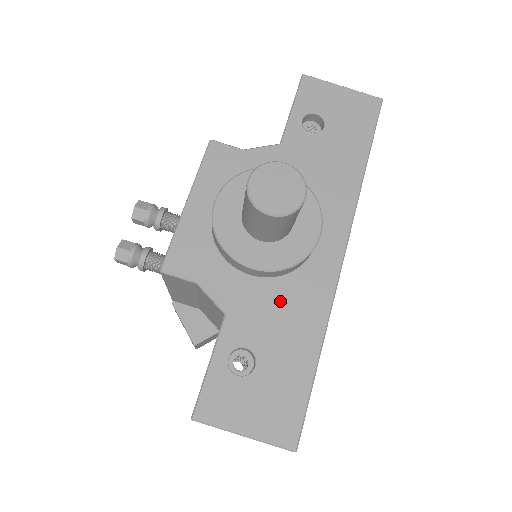
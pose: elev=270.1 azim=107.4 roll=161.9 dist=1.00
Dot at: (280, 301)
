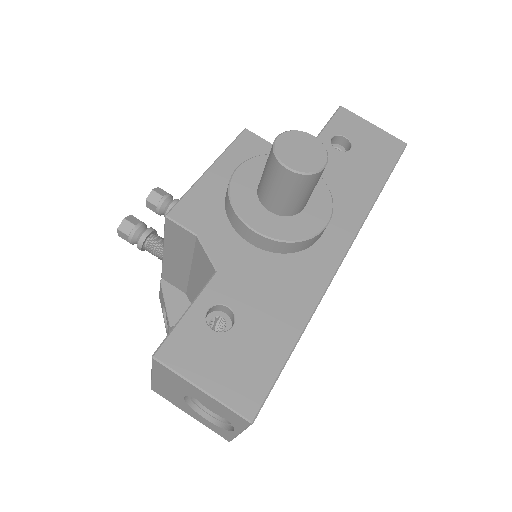
Dot at: (274, 275)
